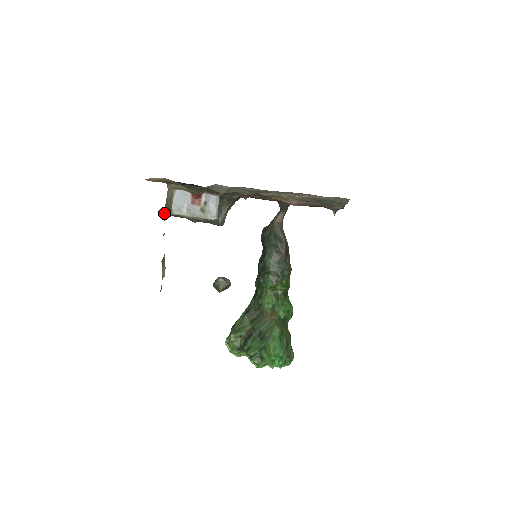
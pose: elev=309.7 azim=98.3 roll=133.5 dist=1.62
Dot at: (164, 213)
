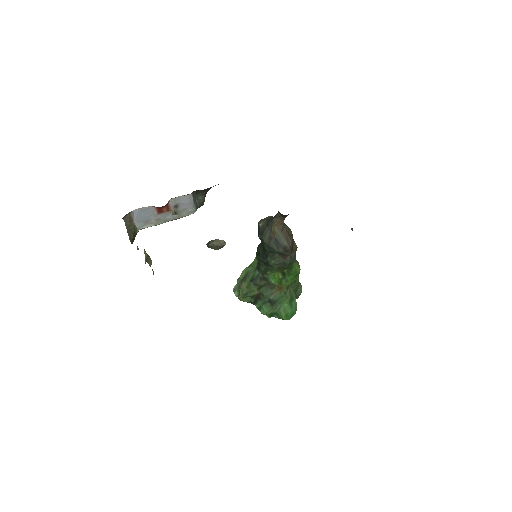
Dot at: (130, 241)
